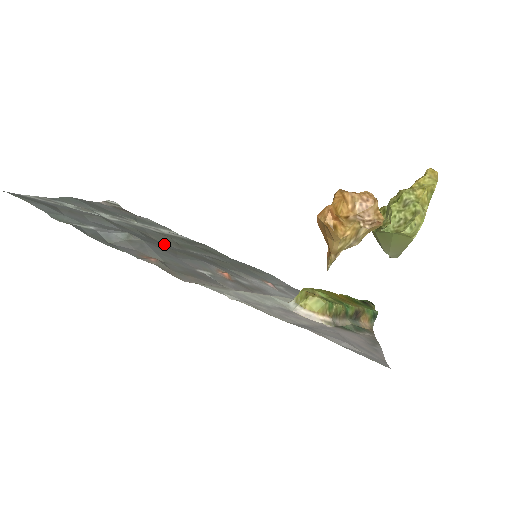
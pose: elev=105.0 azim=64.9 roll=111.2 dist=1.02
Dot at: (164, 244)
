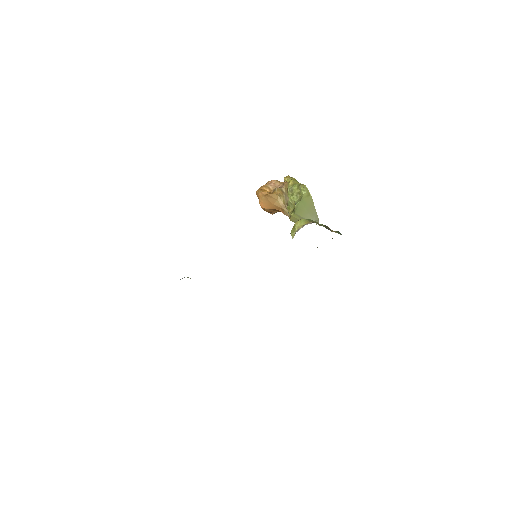
Dot at: occluded
